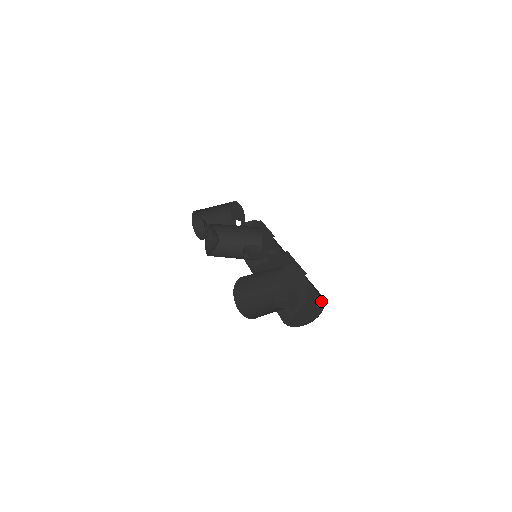
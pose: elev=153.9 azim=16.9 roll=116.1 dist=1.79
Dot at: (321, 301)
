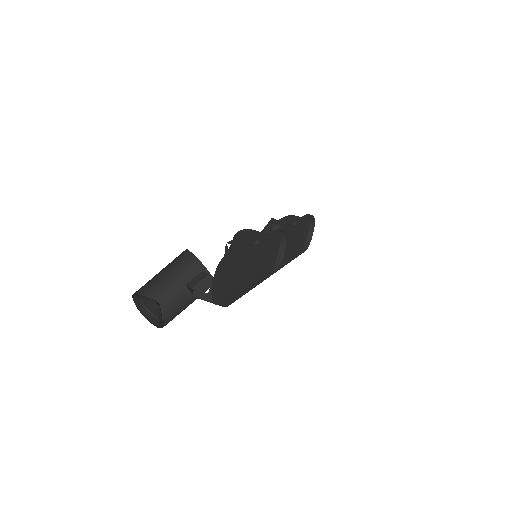
Dot at: occluded
